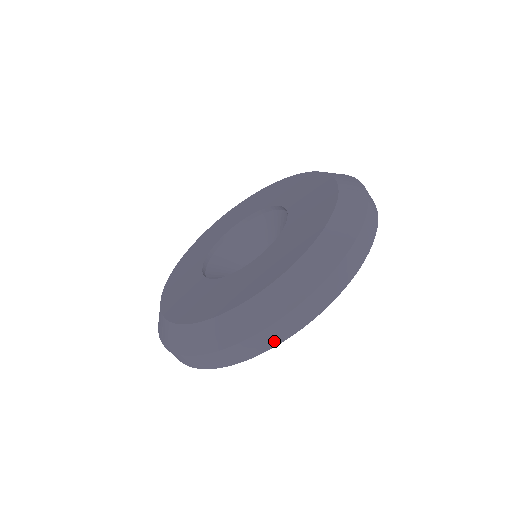
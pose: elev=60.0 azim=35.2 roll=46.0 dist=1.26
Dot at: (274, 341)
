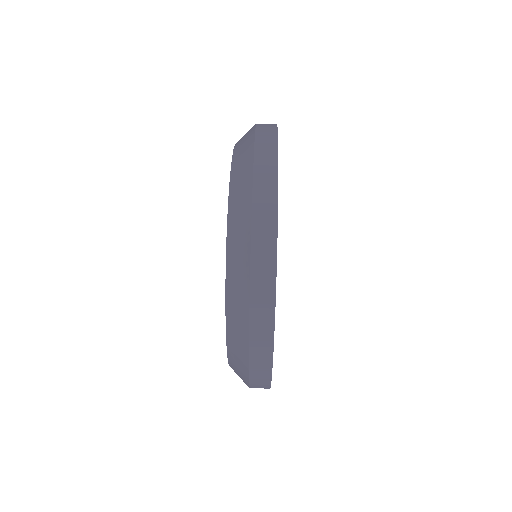
Dot at: (270, 255)
